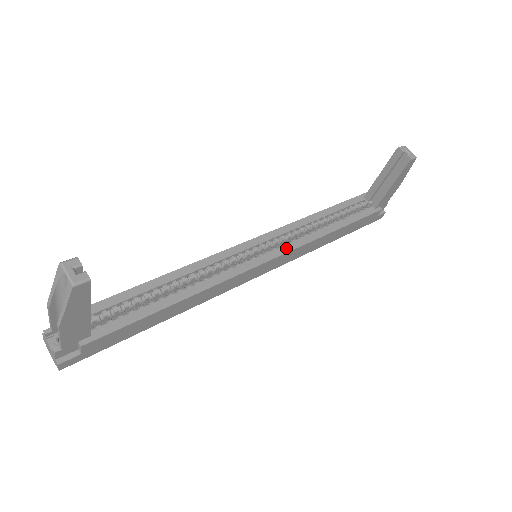
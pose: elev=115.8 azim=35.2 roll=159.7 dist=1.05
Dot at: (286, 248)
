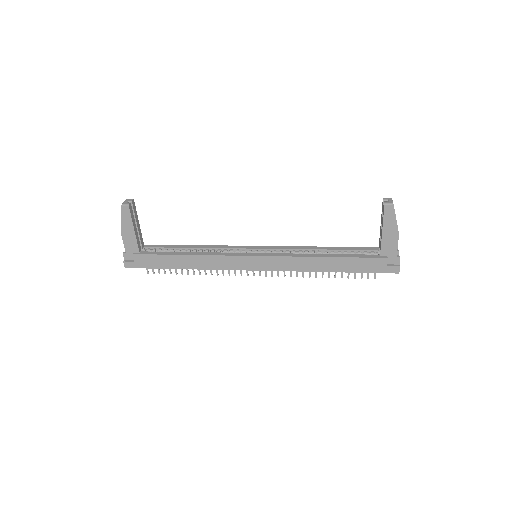
Dot at: (275, 254)
